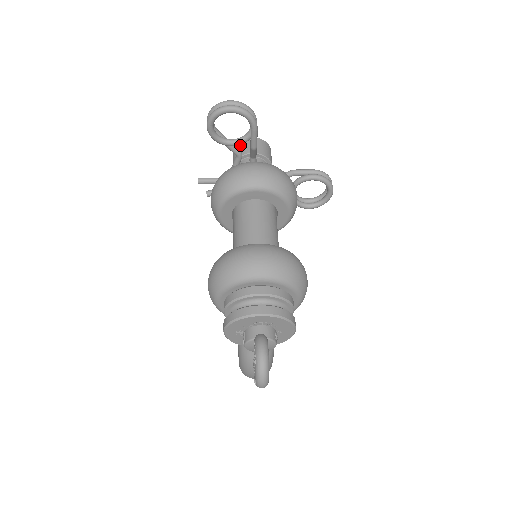
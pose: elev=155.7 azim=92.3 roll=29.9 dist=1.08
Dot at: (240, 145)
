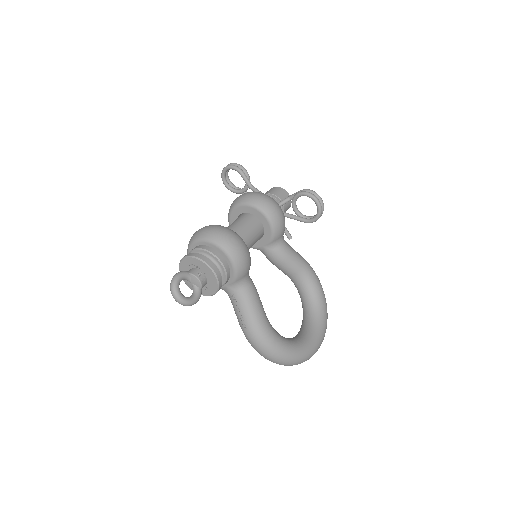
Dot at: occluded
